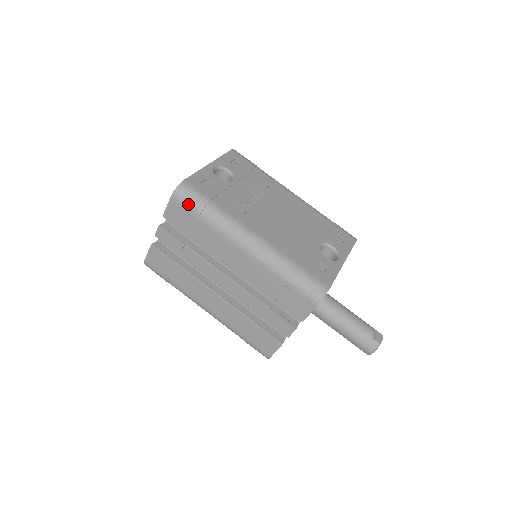
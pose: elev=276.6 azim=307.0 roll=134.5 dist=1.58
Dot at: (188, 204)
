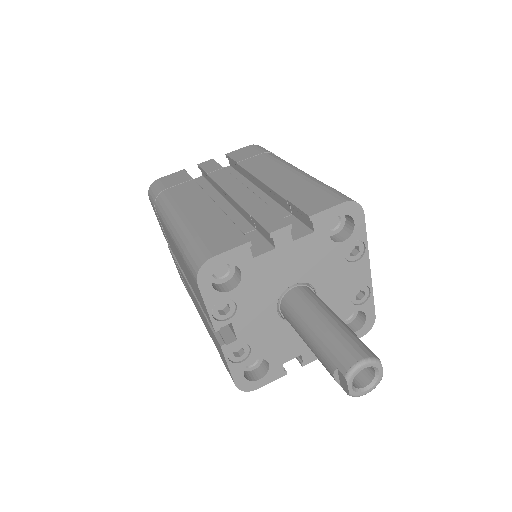
Dot at: (262, 149)
